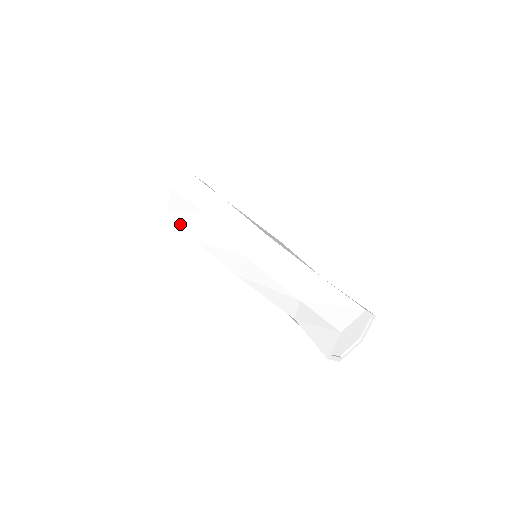
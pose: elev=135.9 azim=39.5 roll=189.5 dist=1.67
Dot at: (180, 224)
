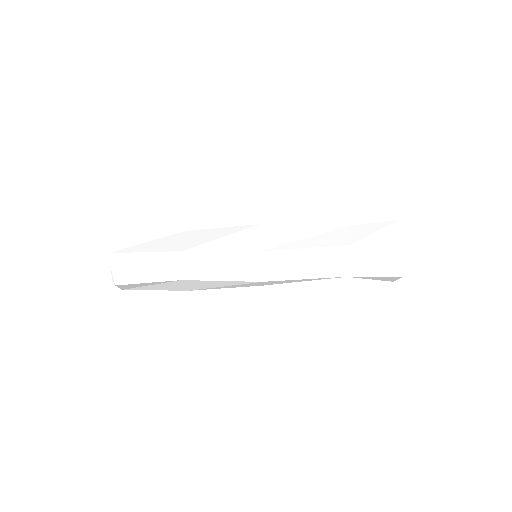
Dot at: occluded
